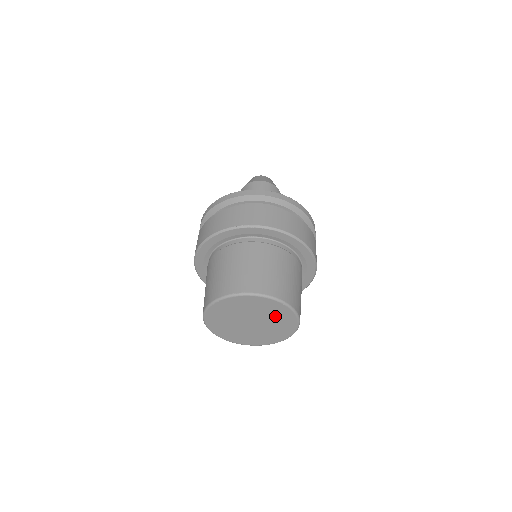
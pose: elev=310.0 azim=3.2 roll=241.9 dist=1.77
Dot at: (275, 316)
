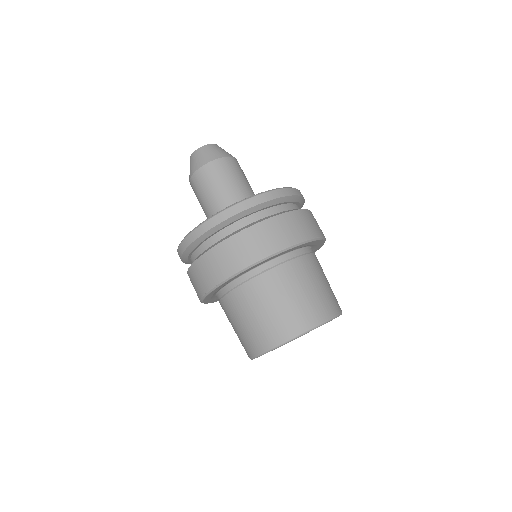
Dot at: occluded
